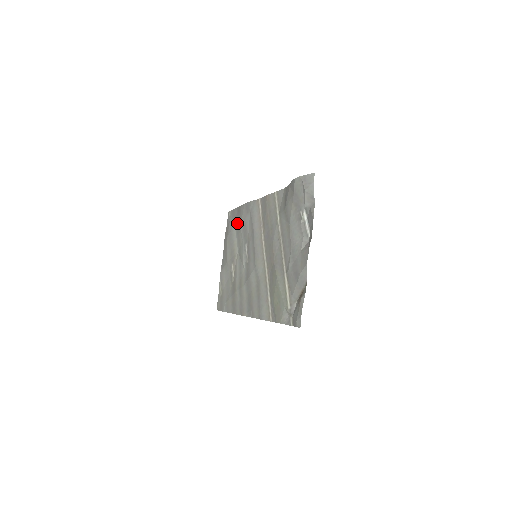
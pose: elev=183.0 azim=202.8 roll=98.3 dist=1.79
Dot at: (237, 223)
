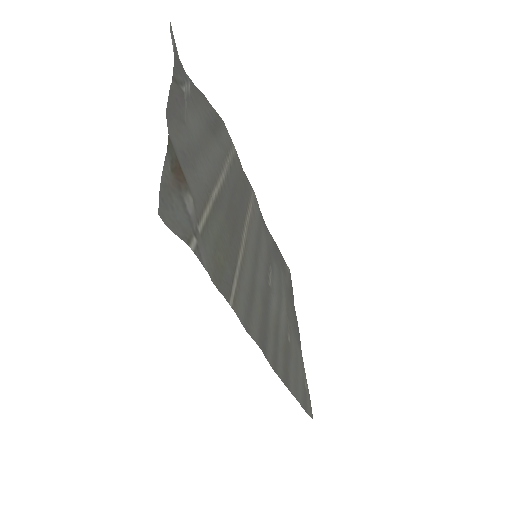
Dot at: (277, 262)
